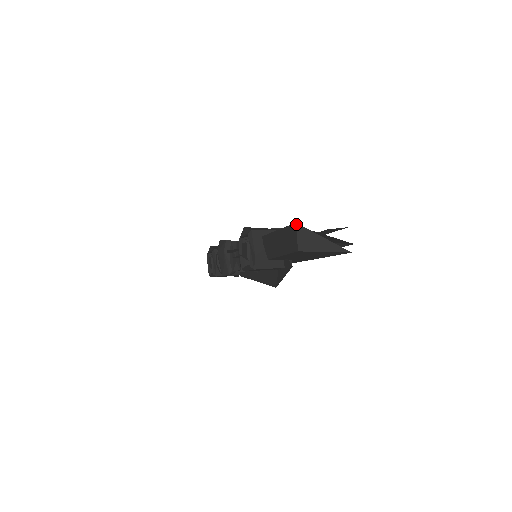
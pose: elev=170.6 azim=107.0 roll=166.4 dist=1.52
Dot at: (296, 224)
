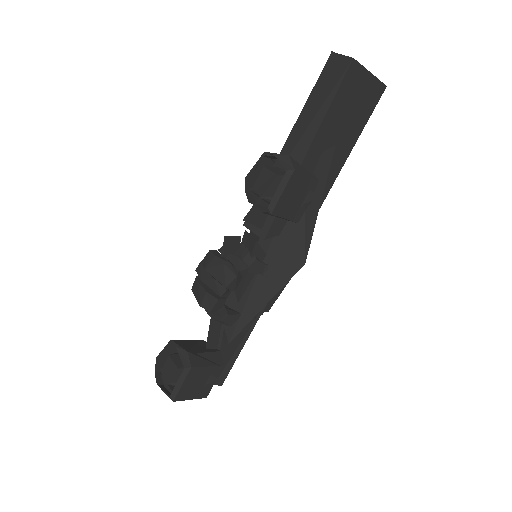
Dot at: (333, 52)
